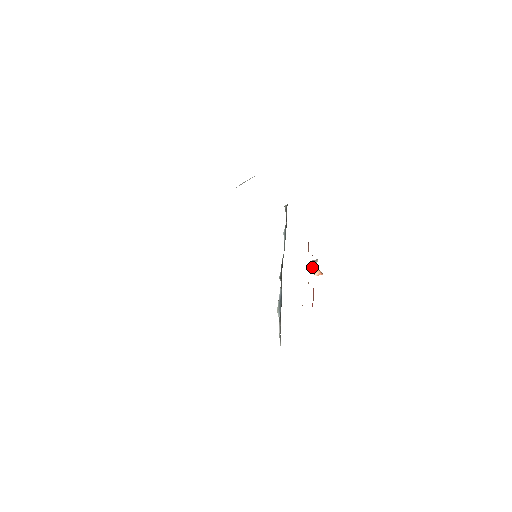
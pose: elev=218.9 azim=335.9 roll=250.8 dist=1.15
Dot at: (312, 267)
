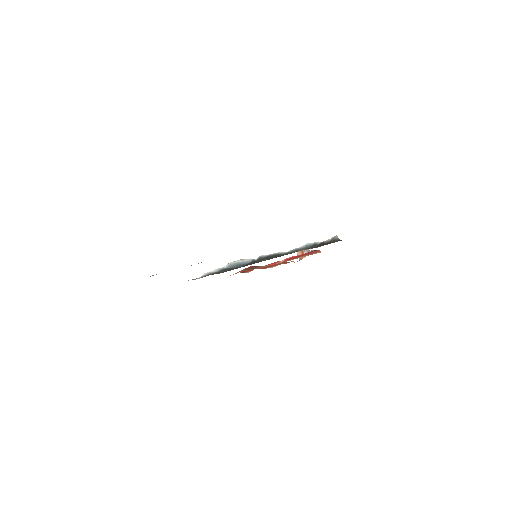
Dot at: occluded
